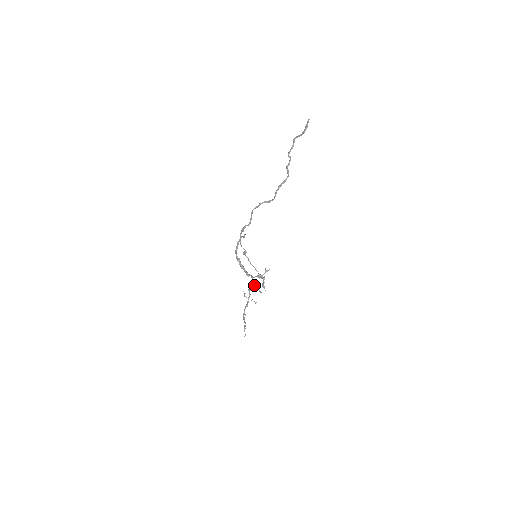
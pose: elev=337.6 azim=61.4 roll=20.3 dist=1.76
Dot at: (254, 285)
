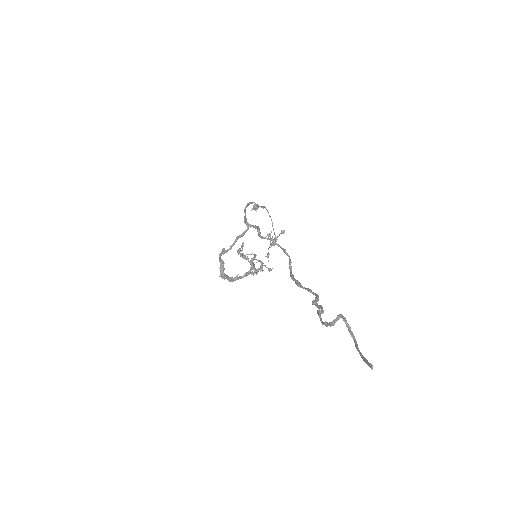
Dot at: (250, 261)
